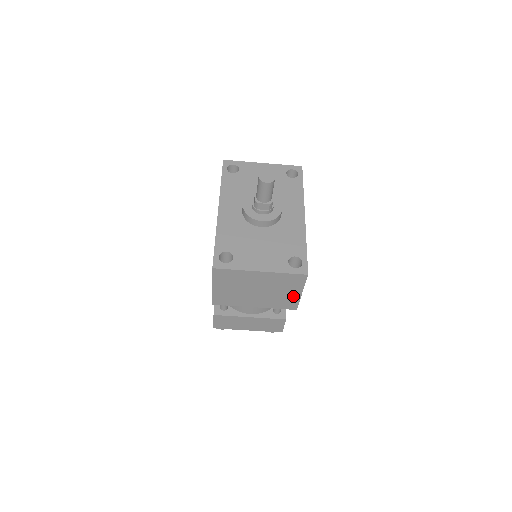
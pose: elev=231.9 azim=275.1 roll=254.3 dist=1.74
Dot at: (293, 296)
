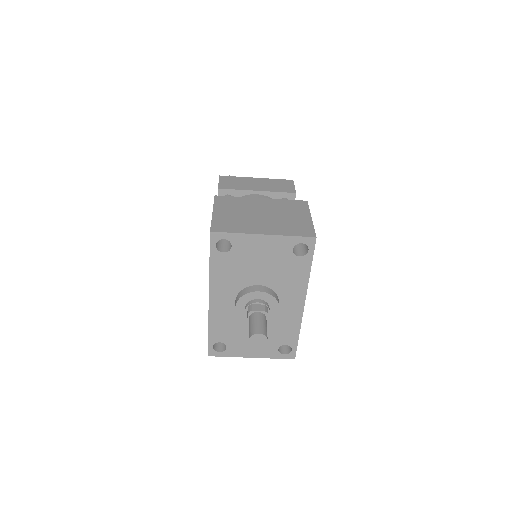
Dot at: occluded
